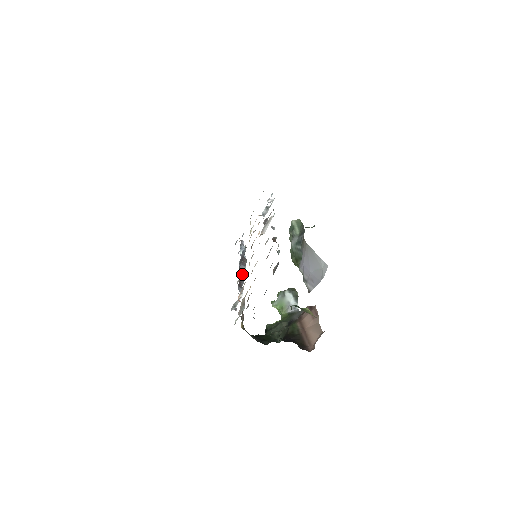
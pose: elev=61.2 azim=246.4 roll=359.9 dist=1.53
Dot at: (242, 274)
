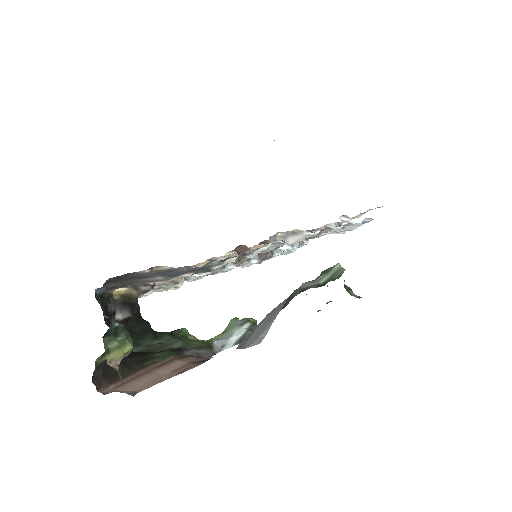
Dot at: occluded
